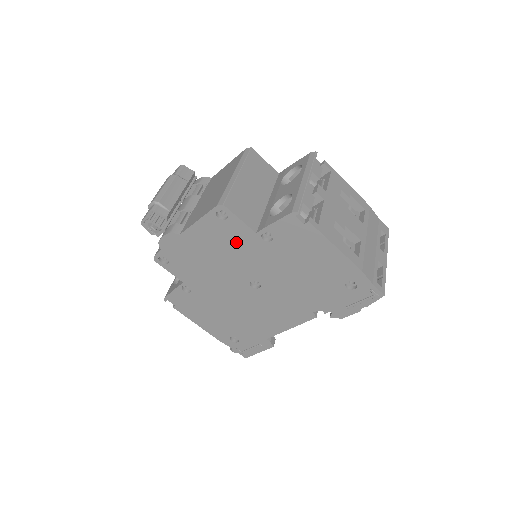
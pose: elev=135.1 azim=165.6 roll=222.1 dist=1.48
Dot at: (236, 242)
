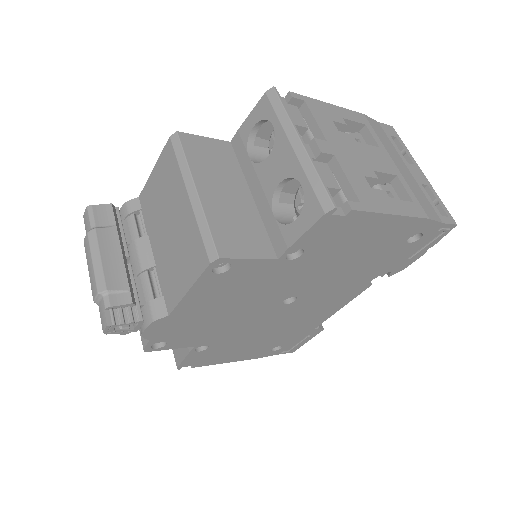
Dot at: (252, 281)
